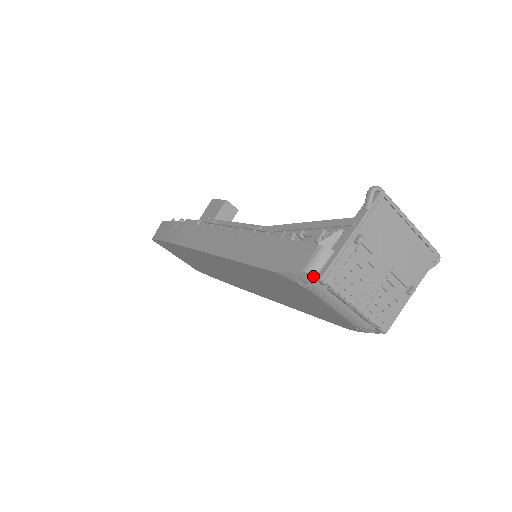
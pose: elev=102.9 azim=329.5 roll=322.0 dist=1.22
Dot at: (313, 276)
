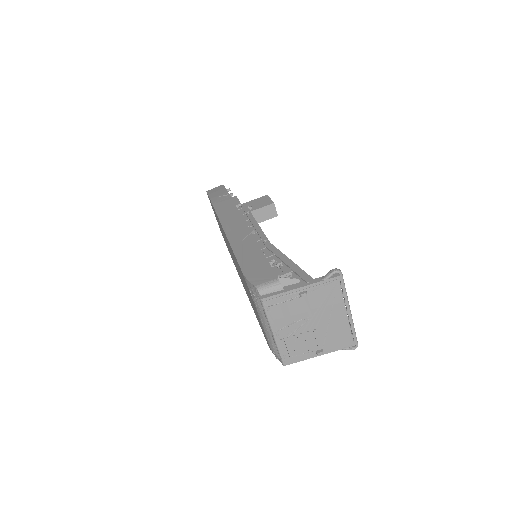
Dot at: (259, 294)
